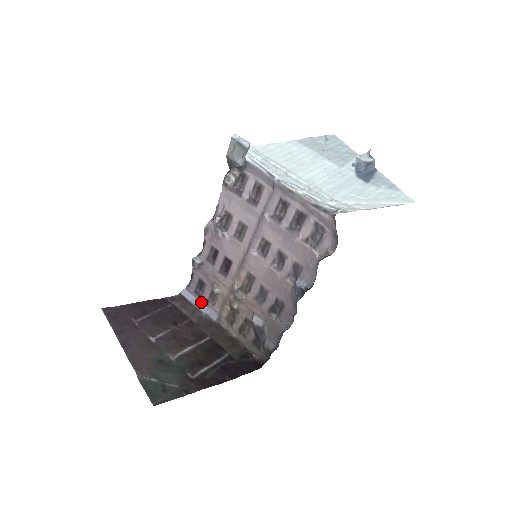
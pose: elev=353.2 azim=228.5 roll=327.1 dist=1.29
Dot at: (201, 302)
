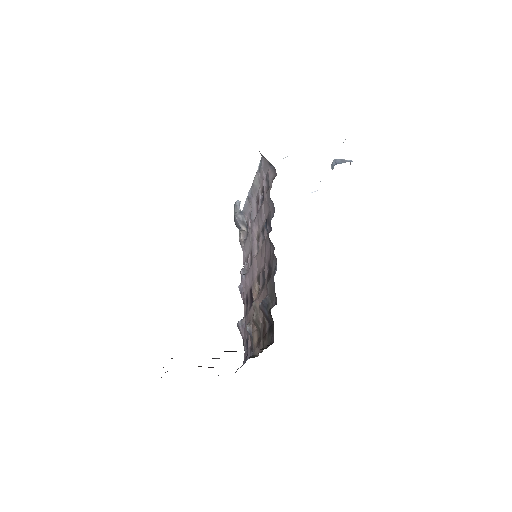
Dot at: occluded
